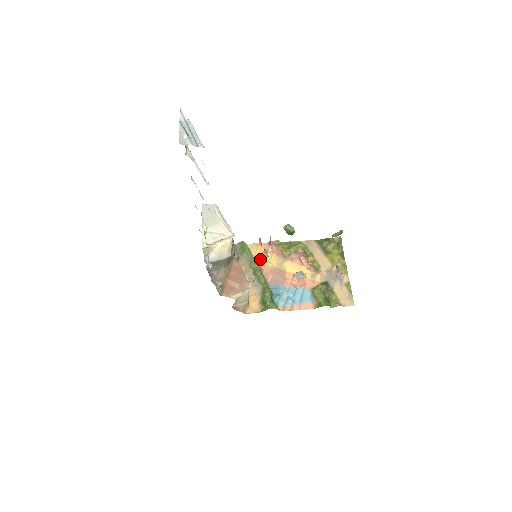
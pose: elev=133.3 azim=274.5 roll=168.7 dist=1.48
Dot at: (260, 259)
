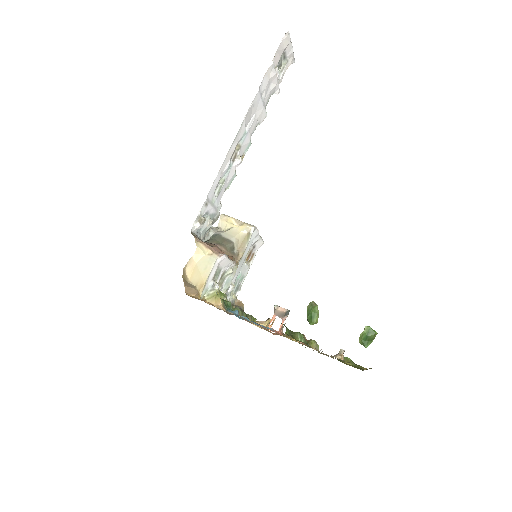
Dot at: occluded
